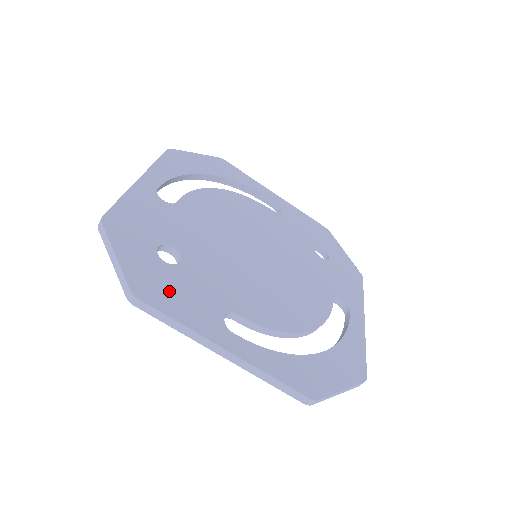
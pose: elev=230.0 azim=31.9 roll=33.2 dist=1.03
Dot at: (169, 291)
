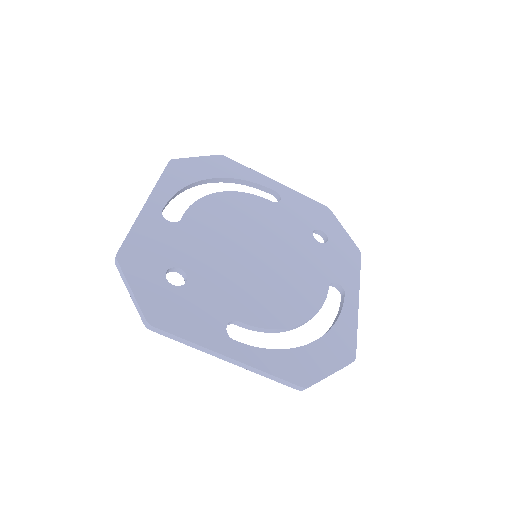
Dot at: (178, 313)
